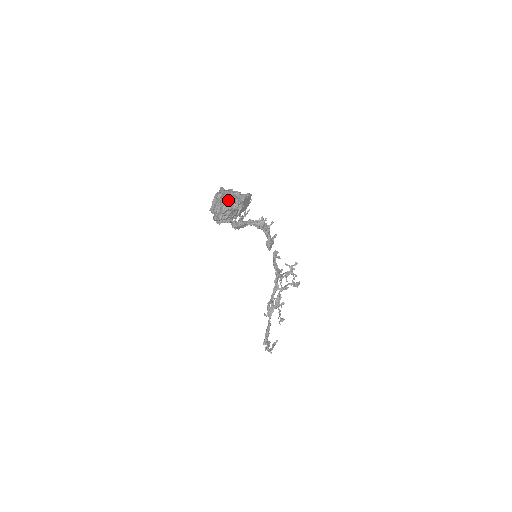
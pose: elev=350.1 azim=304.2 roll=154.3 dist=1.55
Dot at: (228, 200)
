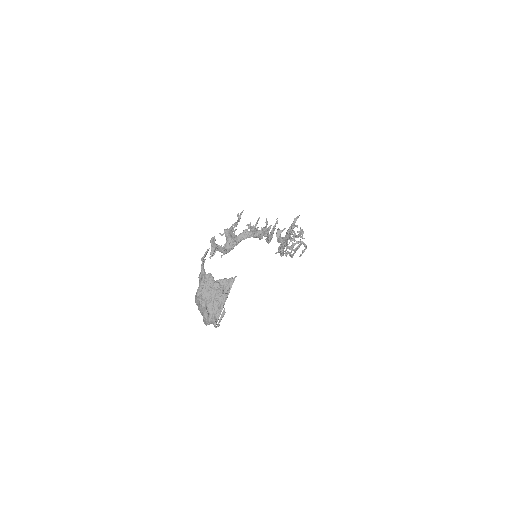
Dot at: (209, 313)
